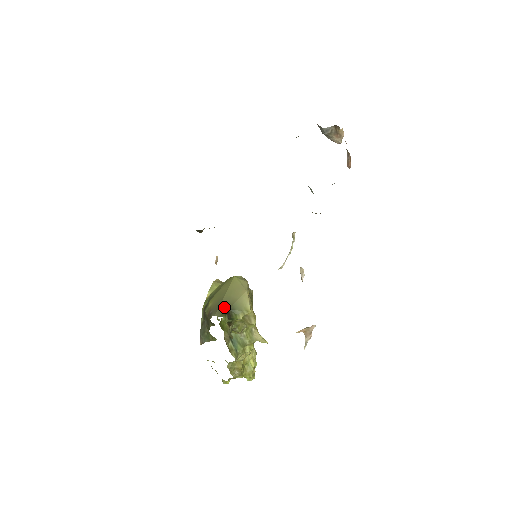
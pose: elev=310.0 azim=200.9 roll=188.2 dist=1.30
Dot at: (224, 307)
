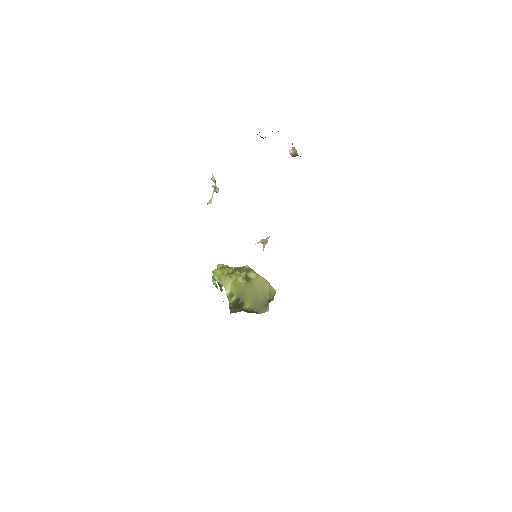
Dot at: (265, 304)
